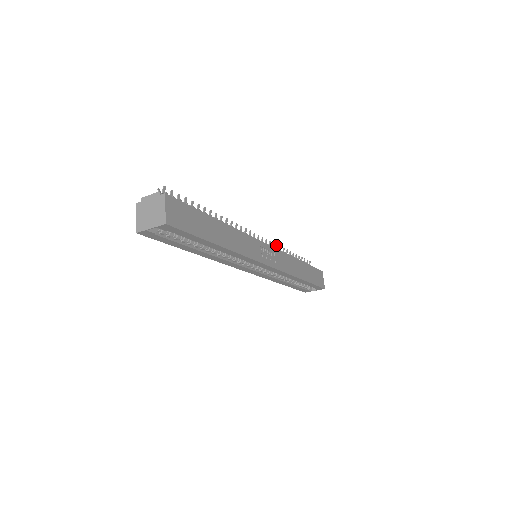
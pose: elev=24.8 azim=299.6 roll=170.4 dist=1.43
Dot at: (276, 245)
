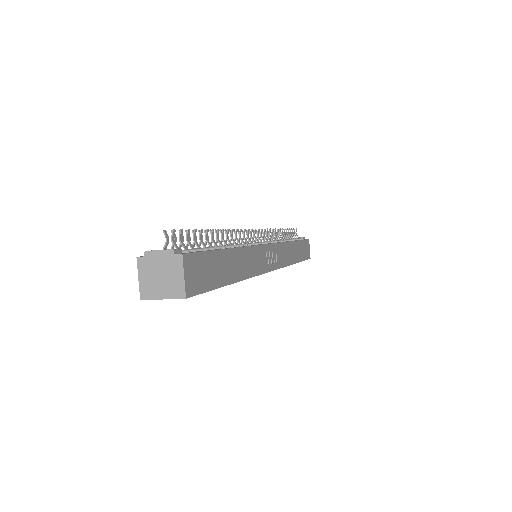
Dot at: (272, 230)
